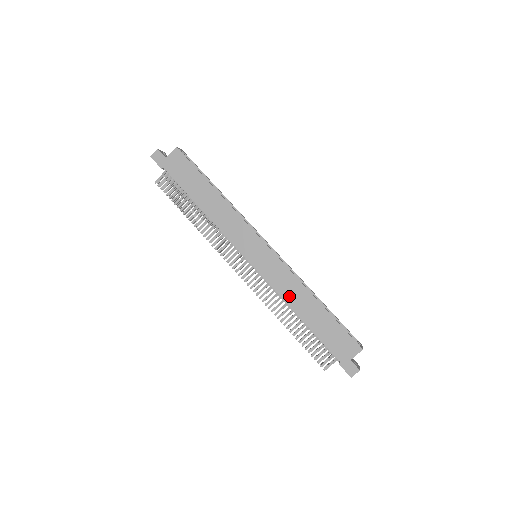
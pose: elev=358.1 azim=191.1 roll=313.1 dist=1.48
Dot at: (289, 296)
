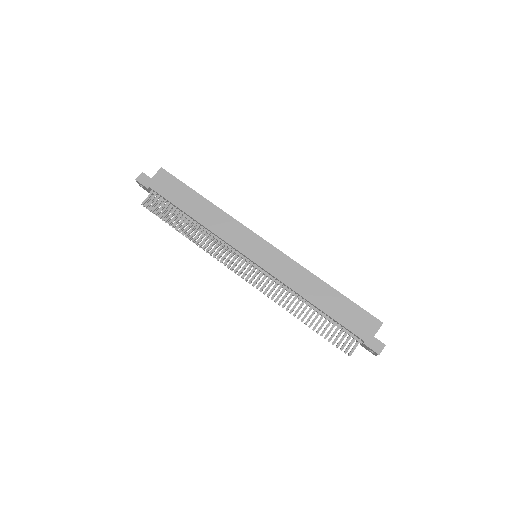
Dot at: (298, 285)
